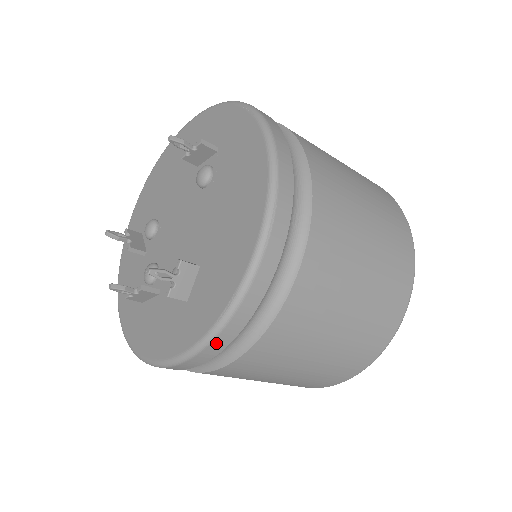
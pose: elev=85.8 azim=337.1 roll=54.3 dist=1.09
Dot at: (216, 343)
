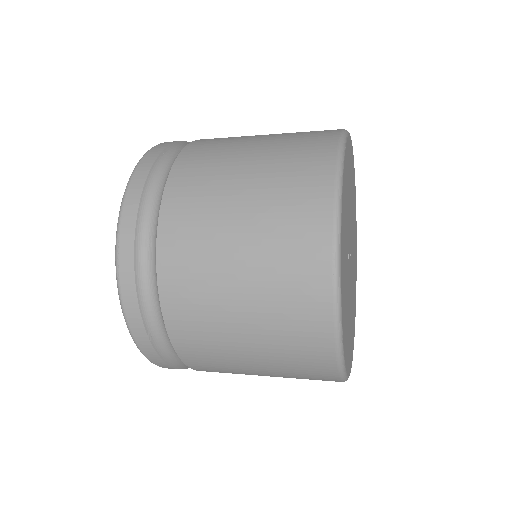
Dot at: (146, 351)
